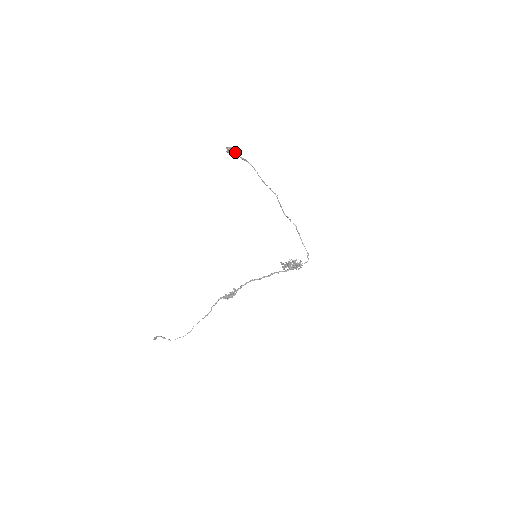
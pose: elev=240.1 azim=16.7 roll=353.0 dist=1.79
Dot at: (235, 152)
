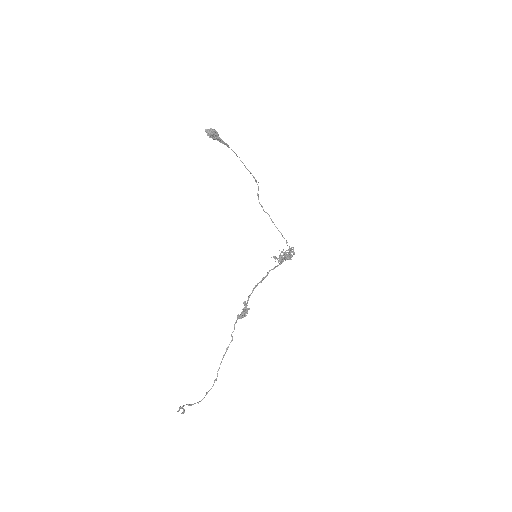
Dot at: (217, 135)
